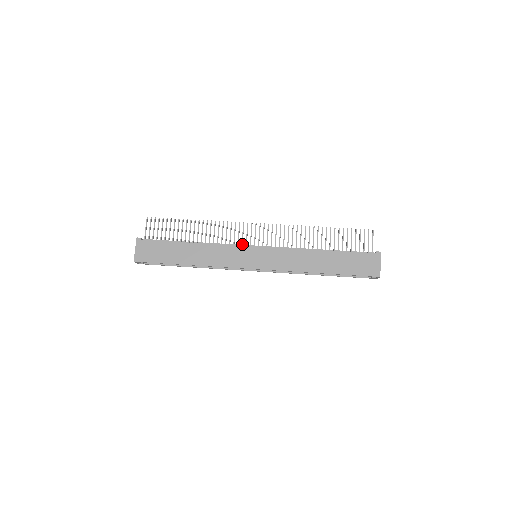
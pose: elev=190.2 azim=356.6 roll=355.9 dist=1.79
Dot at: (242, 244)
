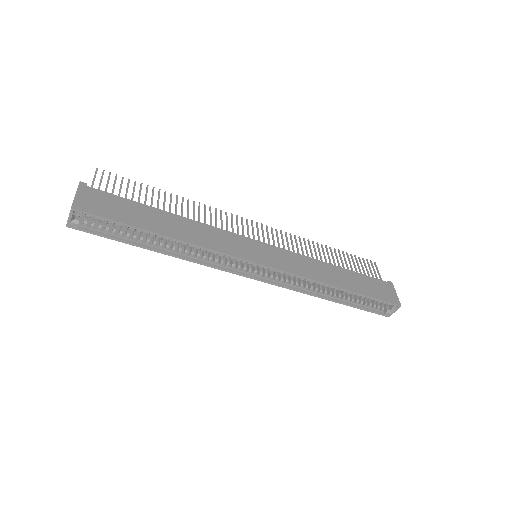
Dot at: occluded
